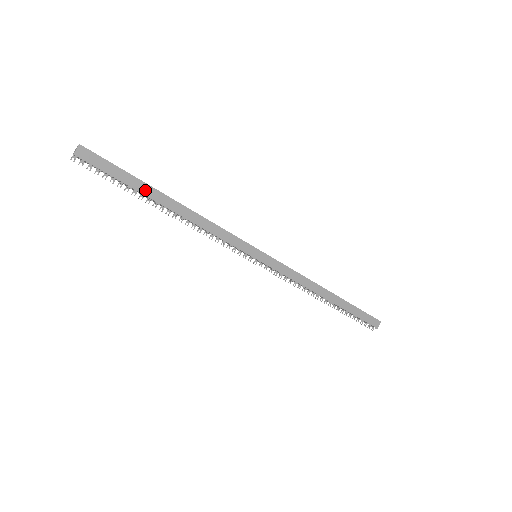
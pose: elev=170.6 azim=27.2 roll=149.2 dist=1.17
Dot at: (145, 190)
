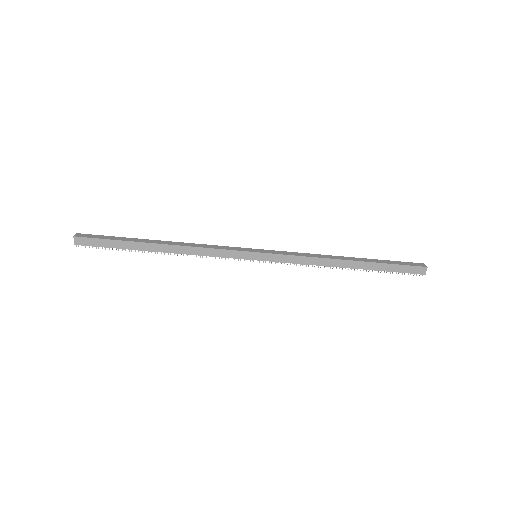
Dot at: (135, 246)
